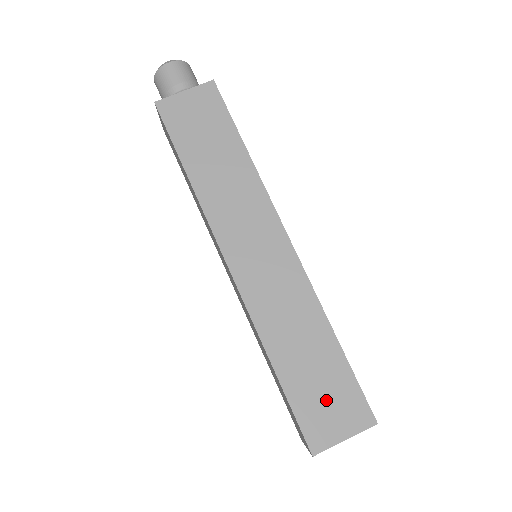
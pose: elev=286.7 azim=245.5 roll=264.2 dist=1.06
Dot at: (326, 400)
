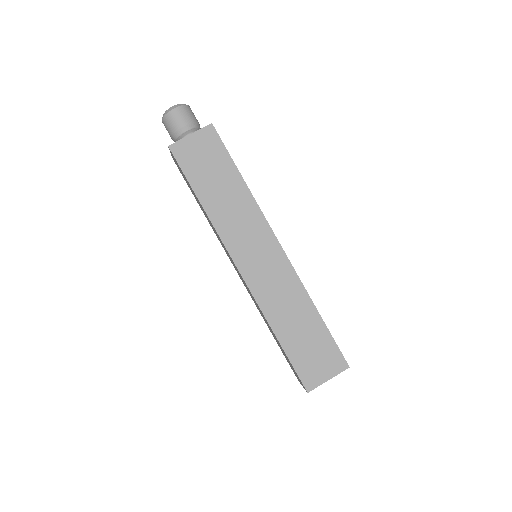
Dot at: (314, 355)
